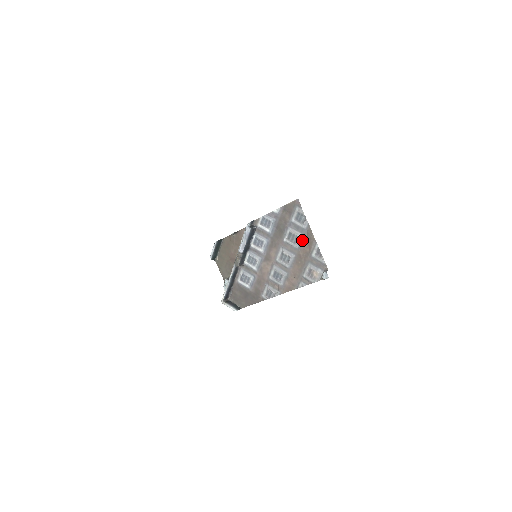
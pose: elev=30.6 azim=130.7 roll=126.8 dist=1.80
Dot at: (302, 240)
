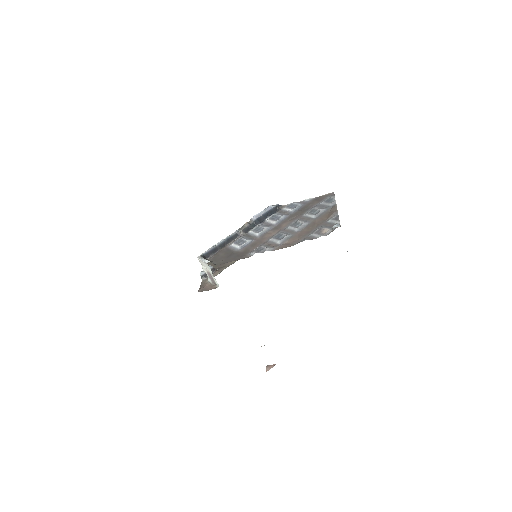
Dot at: (323, 213)
